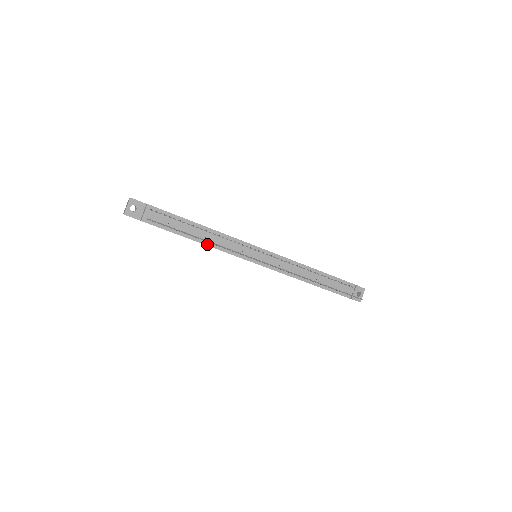
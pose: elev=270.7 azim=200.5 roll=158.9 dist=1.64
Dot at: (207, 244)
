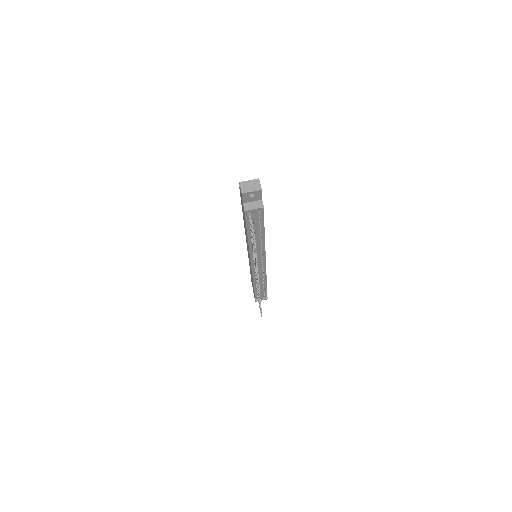
Dot at: (250, 242)
